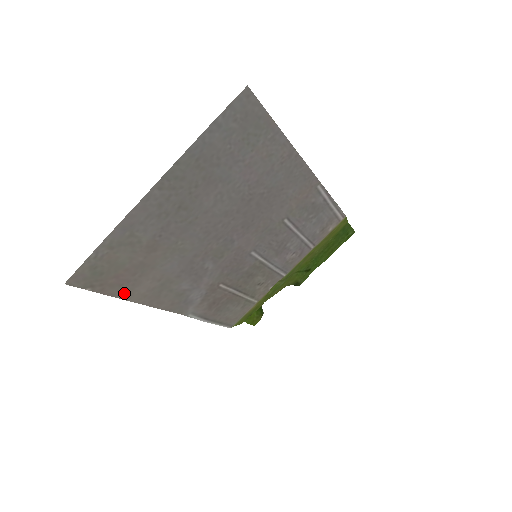
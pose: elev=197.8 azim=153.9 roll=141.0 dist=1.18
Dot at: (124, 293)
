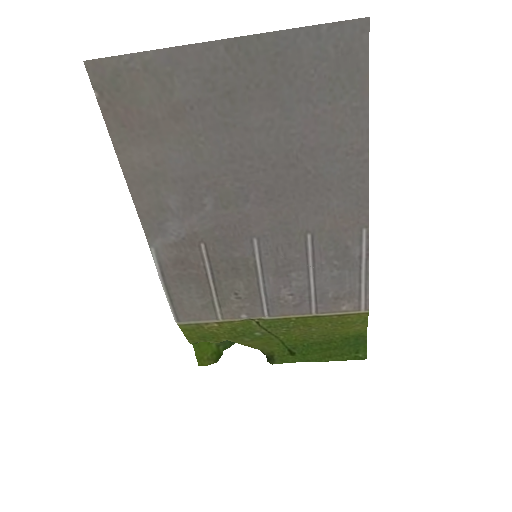
Dot at: (120, 140)
